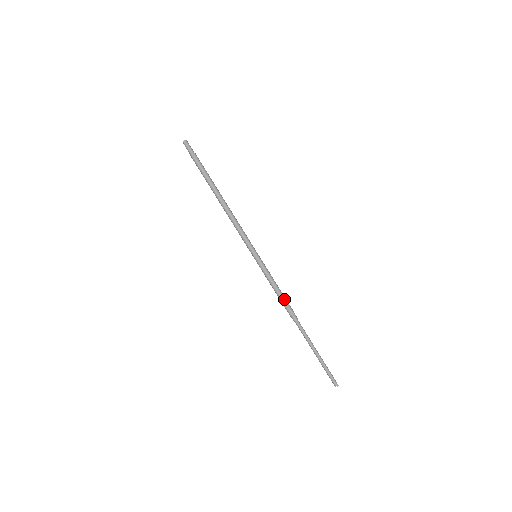
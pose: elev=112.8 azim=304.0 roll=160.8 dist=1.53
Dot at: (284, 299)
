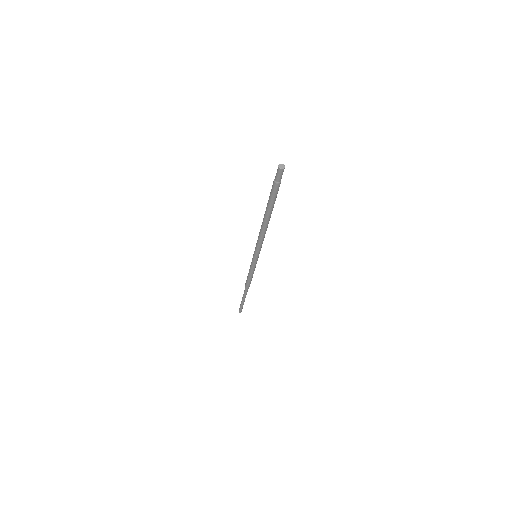
Dot at: (250, 280)
